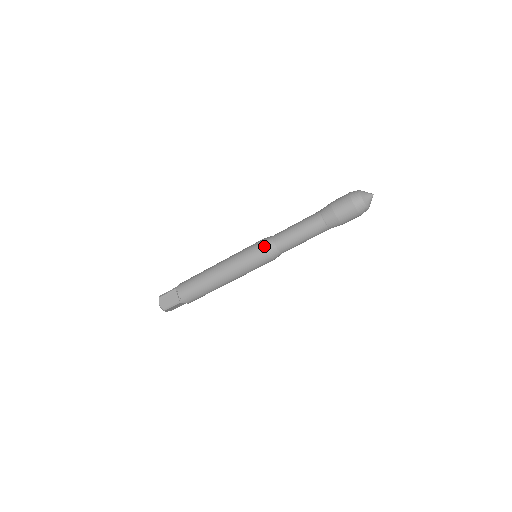
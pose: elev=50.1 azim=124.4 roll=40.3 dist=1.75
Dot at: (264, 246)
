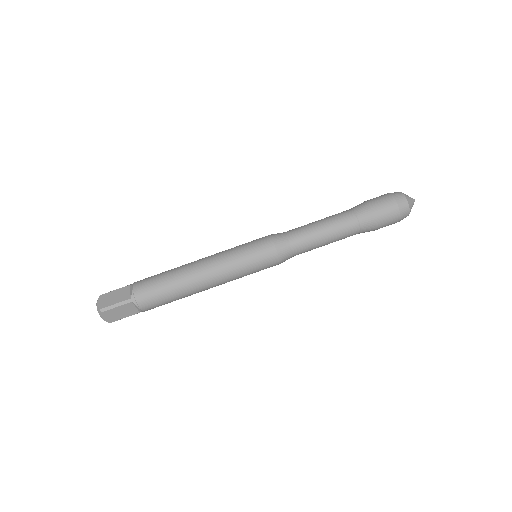
Dot at: (273, 236)
